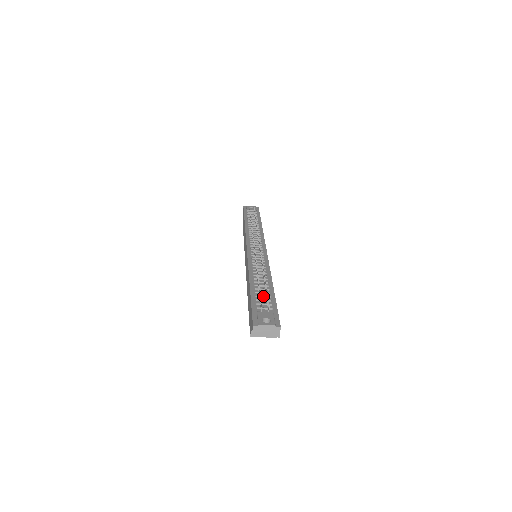
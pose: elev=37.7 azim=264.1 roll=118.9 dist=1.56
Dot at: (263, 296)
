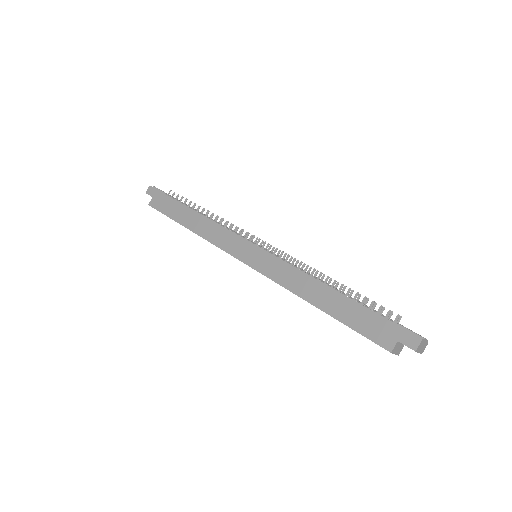
Dot at: occluded
